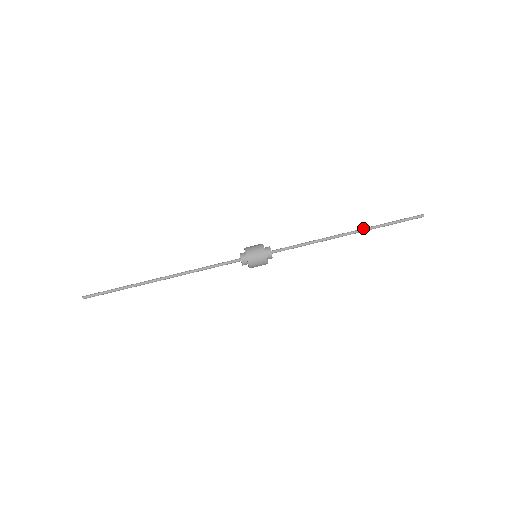
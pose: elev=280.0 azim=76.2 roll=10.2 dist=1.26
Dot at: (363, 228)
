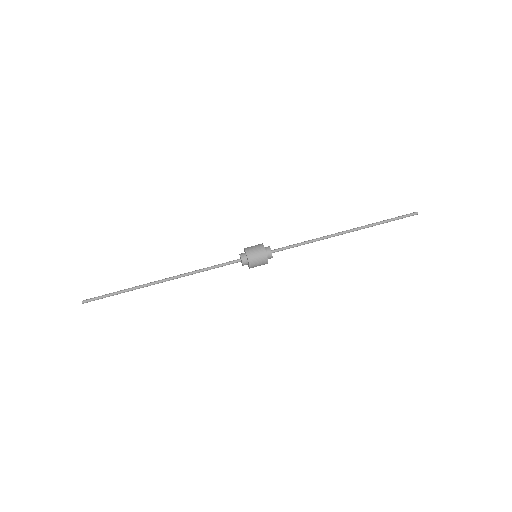
Dot at: (360, 227)
